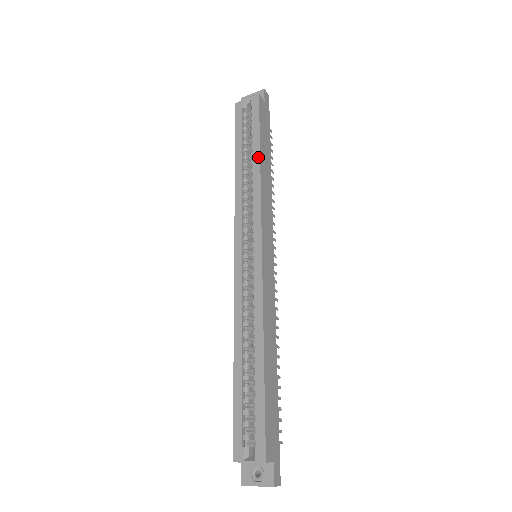
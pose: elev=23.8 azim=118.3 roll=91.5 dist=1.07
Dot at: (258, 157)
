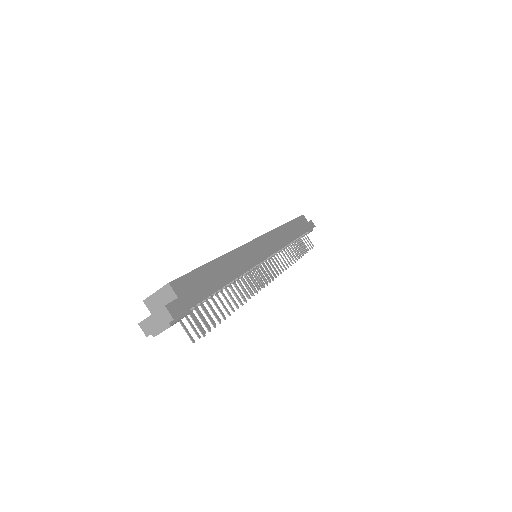
Dot at: (285, 224)
